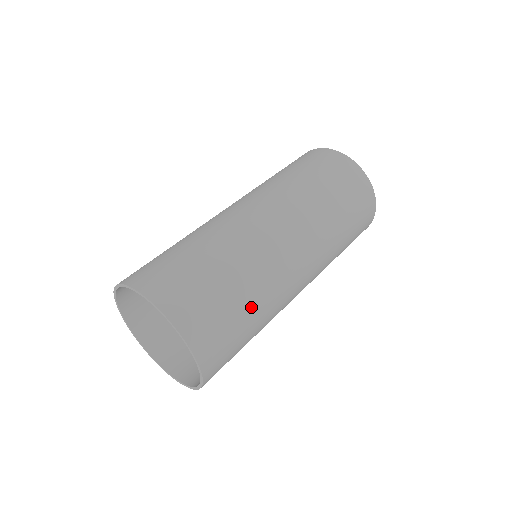
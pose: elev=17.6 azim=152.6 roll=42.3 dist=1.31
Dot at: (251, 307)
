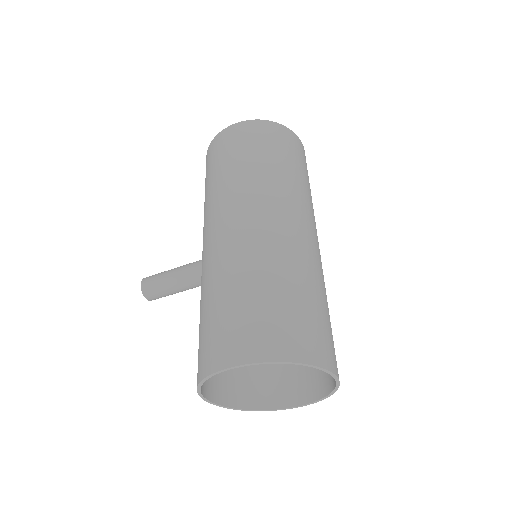
Dot at: occluded
